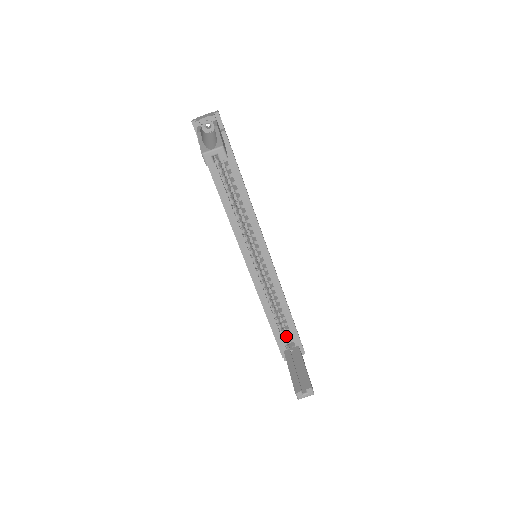
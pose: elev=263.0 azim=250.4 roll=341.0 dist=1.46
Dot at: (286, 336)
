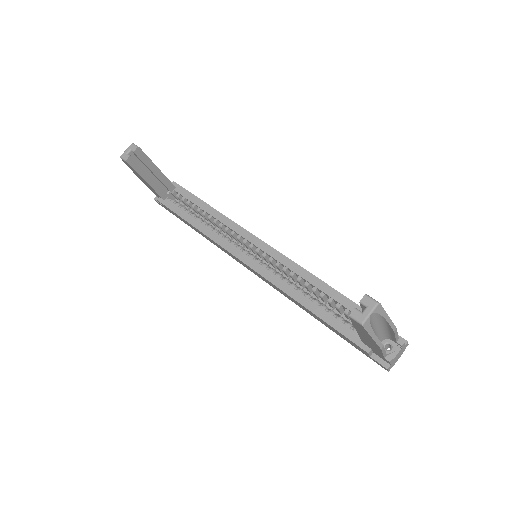
Dot at: occluded
